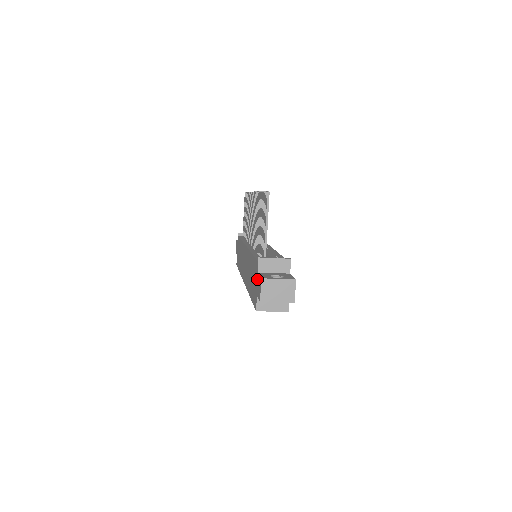
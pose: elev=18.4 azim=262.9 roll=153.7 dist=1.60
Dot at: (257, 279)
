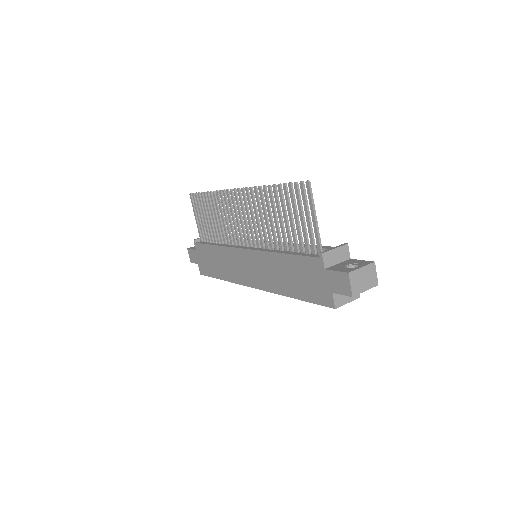
Dot at: (327, 276)
